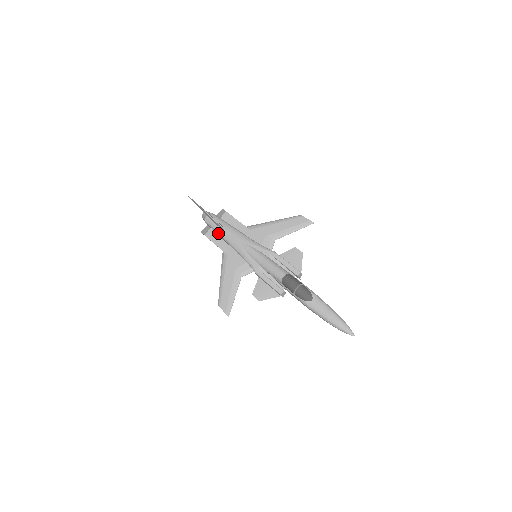
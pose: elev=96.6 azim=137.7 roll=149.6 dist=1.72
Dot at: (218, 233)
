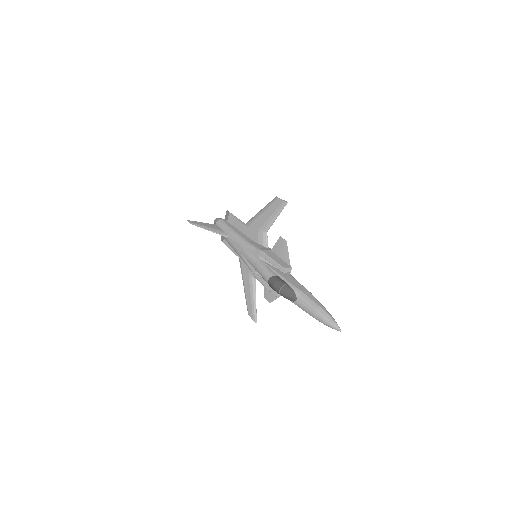
Dot at: occluded
